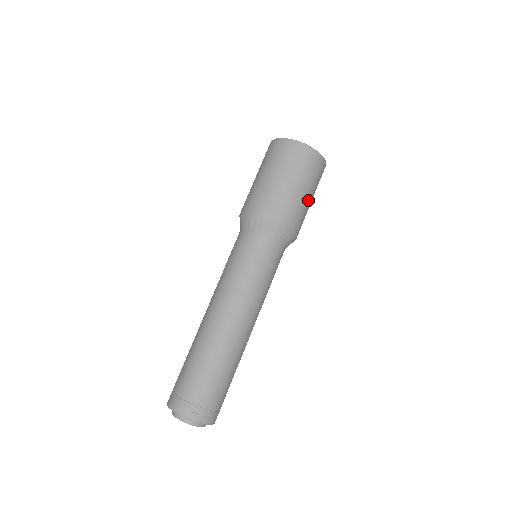
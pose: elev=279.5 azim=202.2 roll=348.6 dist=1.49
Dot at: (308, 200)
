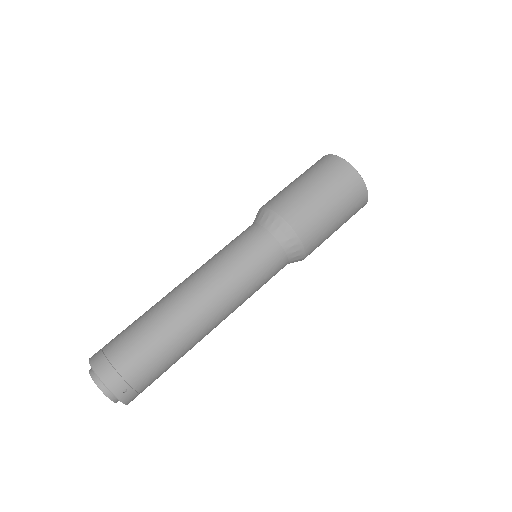
Dot at: occluded
